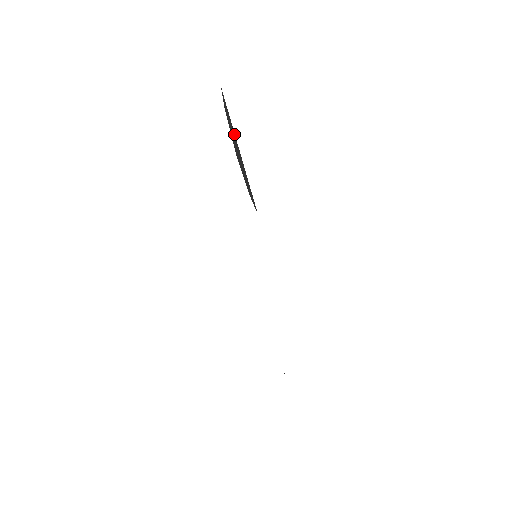
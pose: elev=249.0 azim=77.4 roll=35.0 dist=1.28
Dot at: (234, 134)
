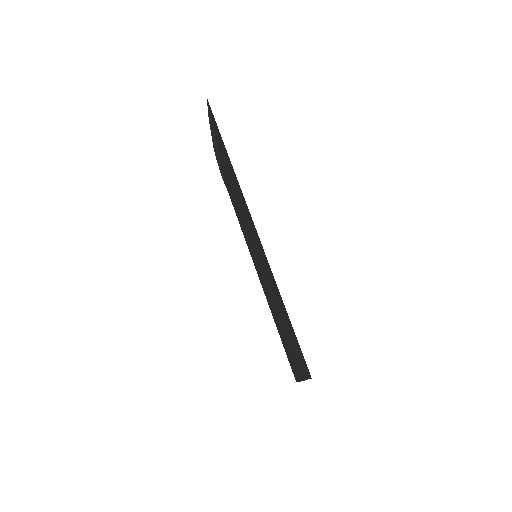
Dot at: (214, 133)
